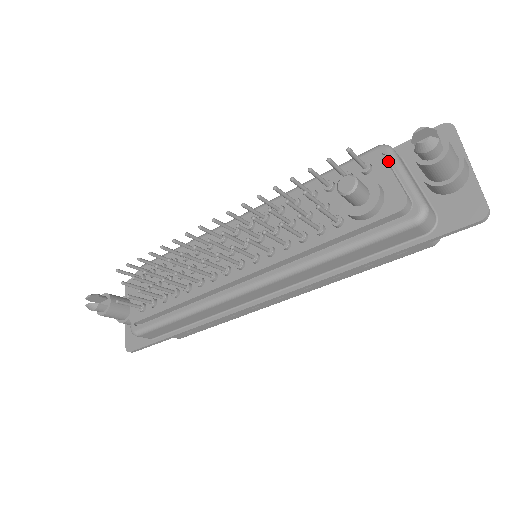
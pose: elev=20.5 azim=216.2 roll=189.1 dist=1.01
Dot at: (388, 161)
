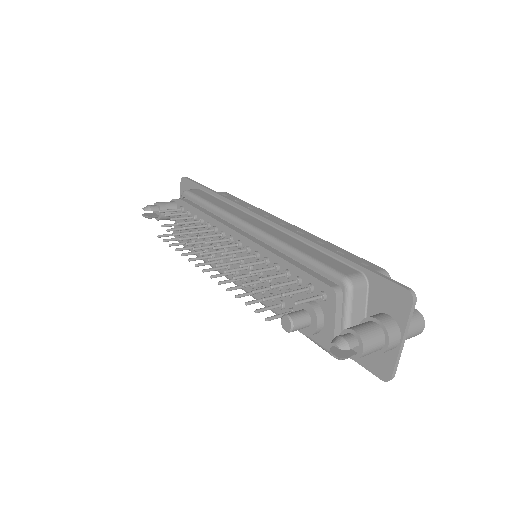
Dot at: (344, 297)
